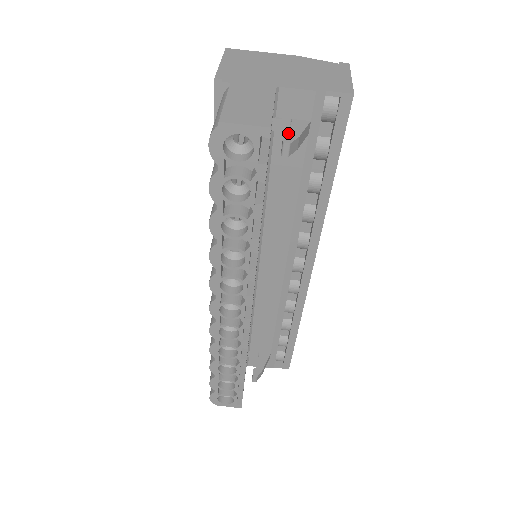
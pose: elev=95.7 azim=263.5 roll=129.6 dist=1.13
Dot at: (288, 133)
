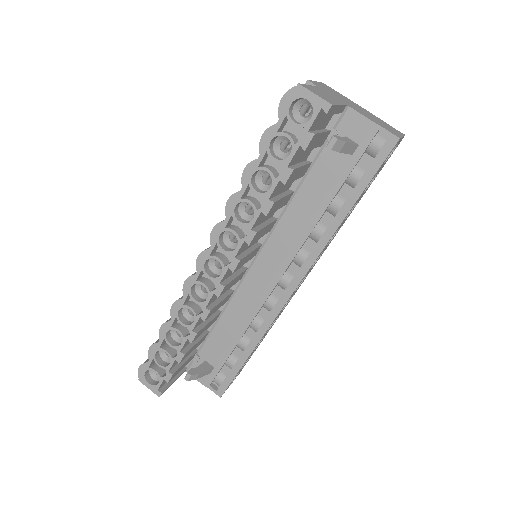
Dot at: (339, 136)
